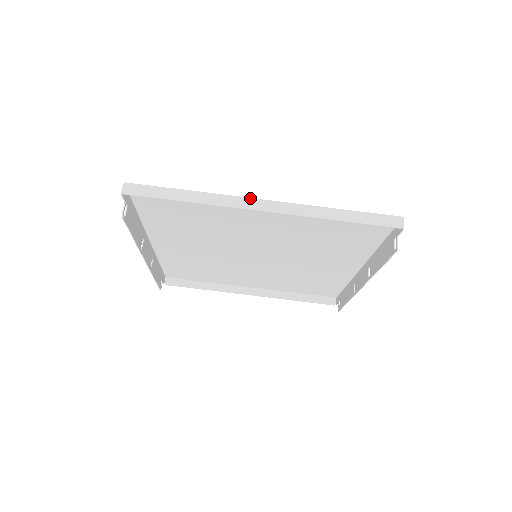
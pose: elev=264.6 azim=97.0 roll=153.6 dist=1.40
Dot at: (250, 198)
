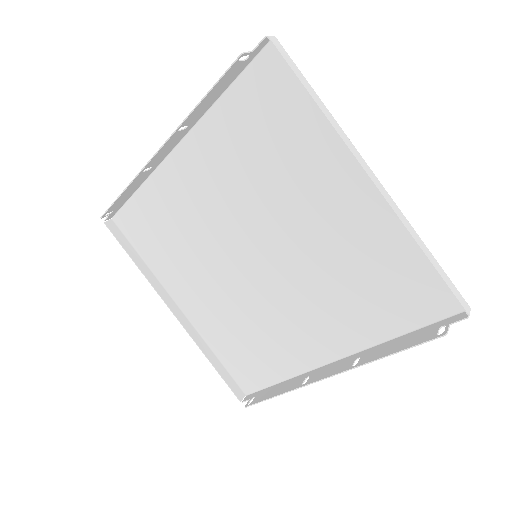
Dot at: occluded
